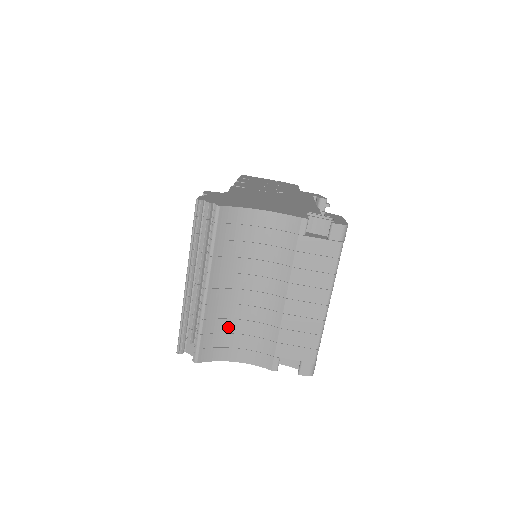
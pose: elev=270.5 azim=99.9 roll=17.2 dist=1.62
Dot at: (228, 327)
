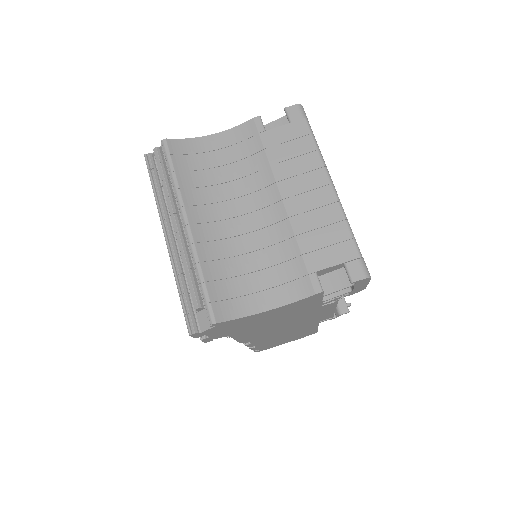
Dot at: (236, 268)
